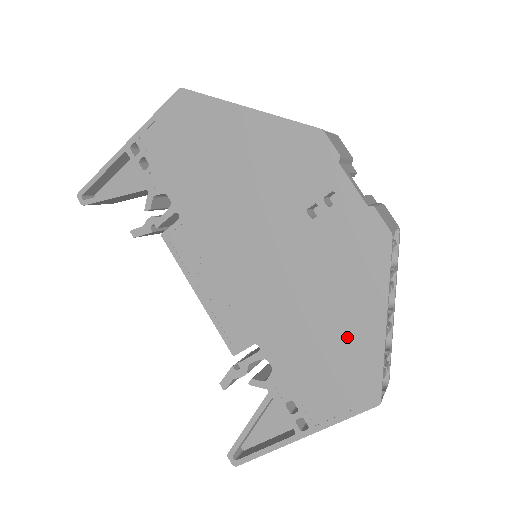
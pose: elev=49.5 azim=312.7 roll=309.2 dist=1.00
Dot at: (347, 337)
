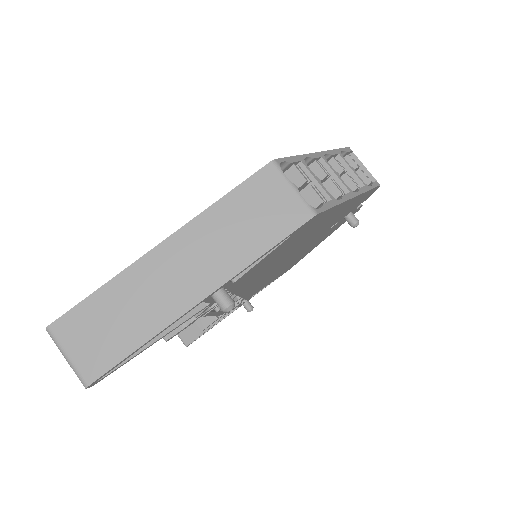
Dot at: occluded
